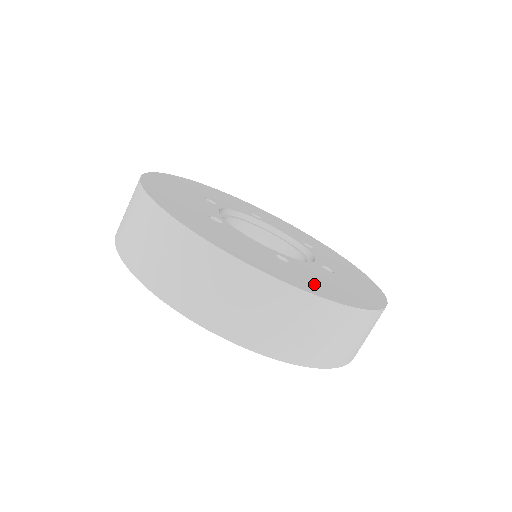
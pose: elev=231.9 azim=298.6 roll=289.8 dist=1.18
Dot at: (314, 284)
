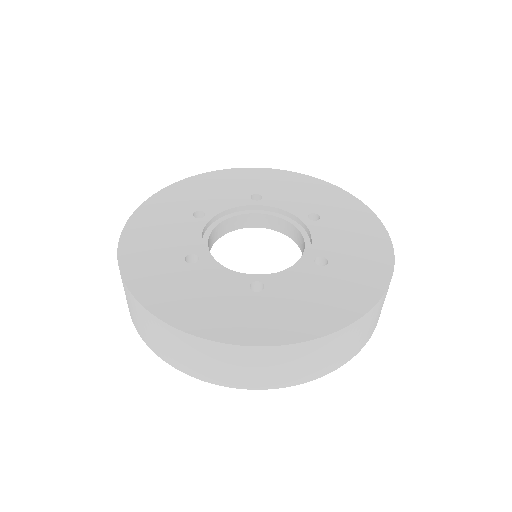
Dot at: (281, 320)
